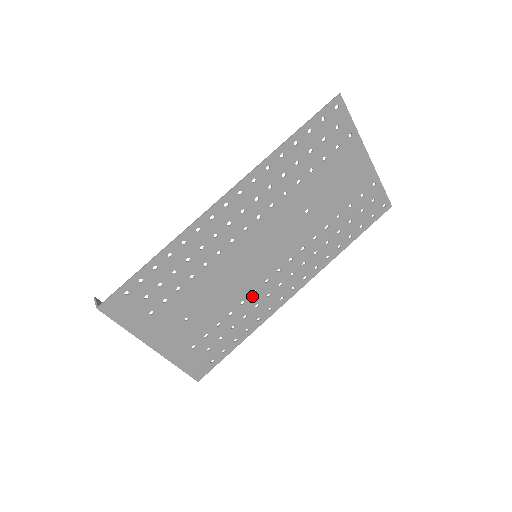
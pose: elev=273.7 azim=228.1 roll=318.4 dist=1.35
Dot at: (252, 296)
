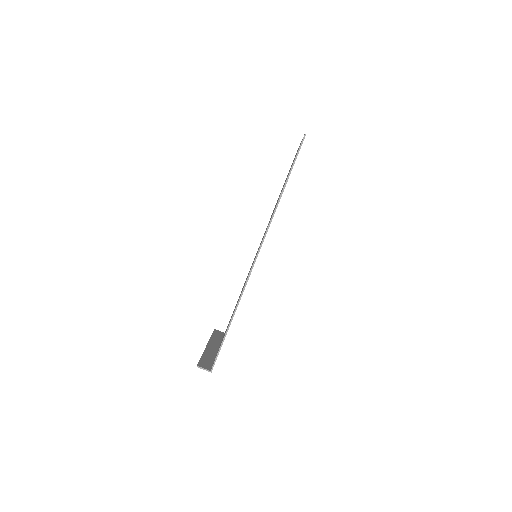
Dot at: occluded
